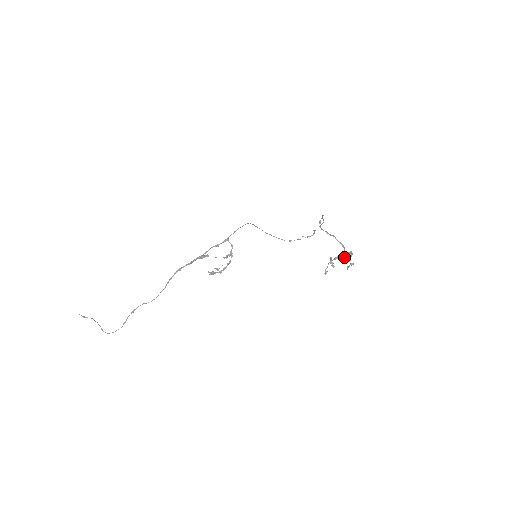
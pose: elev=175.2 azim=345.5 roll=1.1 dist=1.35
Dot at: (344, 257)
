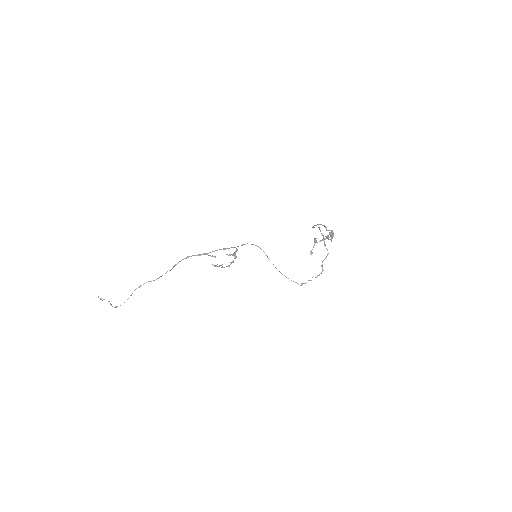
Dot at: occluded
